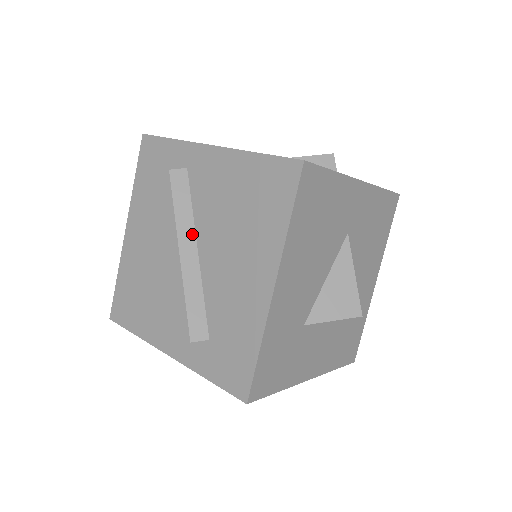
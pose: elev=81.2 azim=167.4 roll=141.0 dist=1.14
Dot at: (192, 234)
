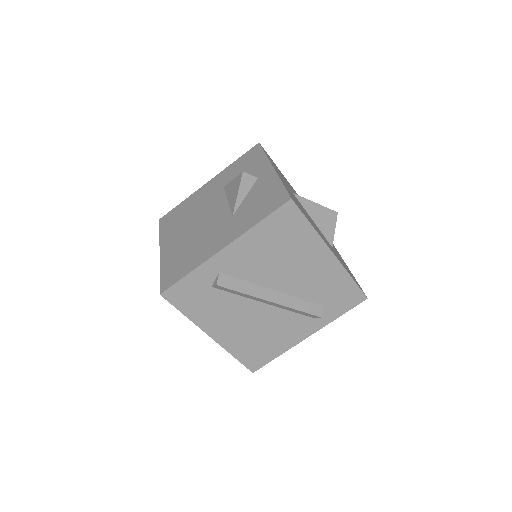
Dot at: (263, 289)
